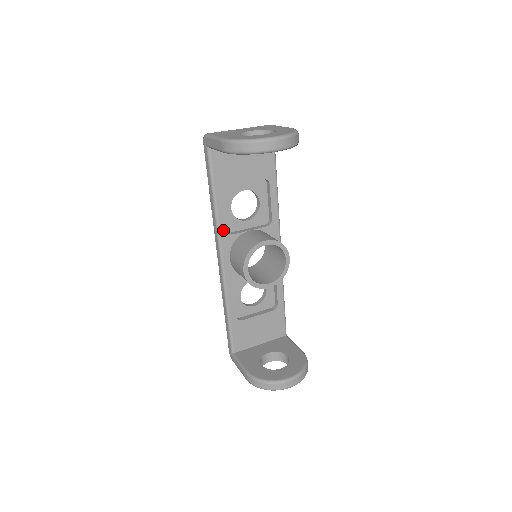
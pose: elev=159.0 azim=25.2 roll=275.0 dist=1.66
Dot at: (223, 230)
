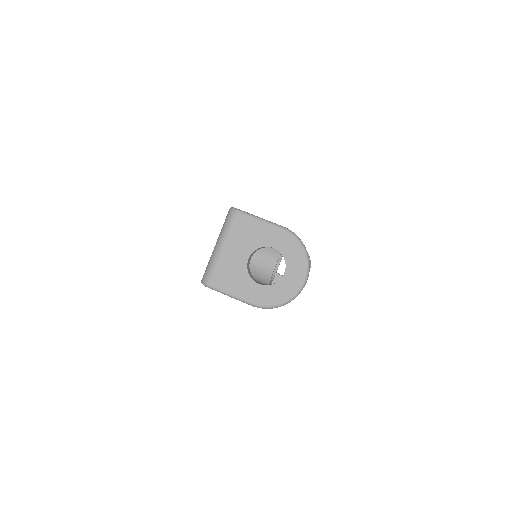
Dot at: occluded
